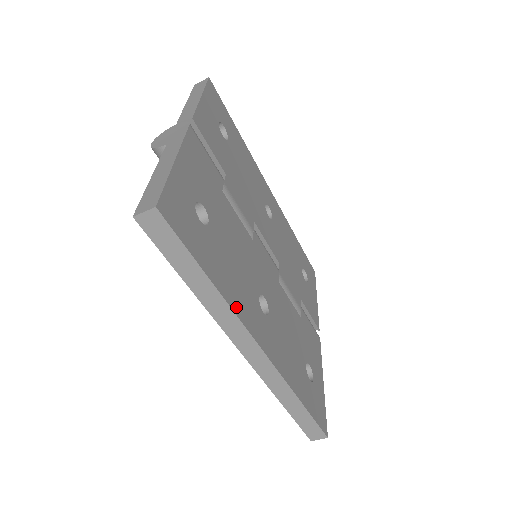
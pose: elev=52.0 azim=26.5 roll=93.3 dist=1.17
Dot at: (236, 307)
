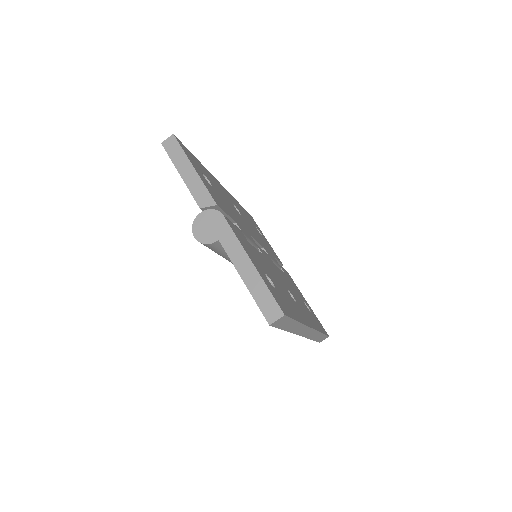
Dot at: (302, 320)
